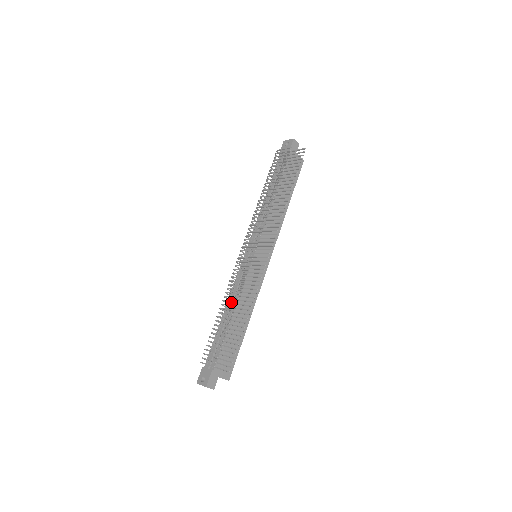
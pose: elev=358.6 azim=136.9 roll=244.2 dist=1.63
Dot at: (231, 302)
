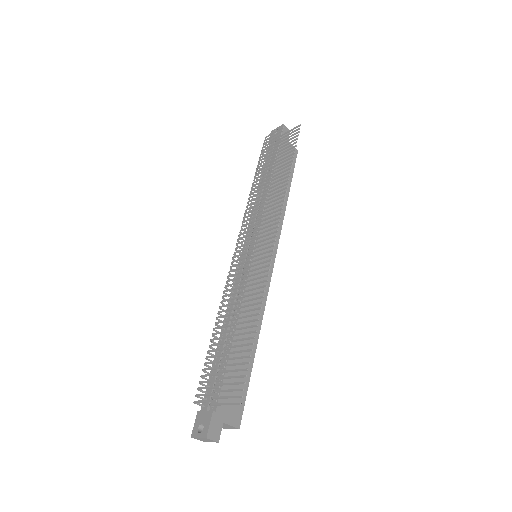
Dot at: occluded
